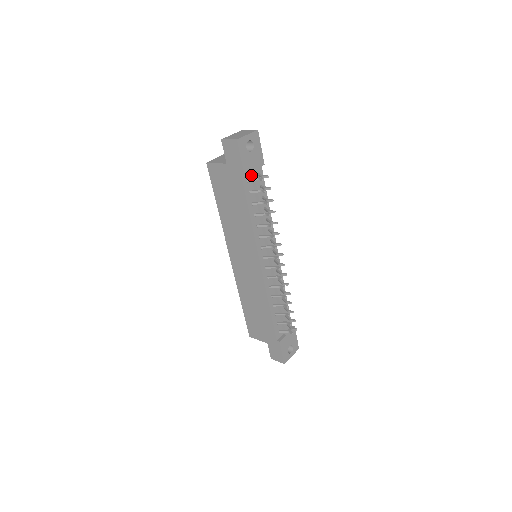
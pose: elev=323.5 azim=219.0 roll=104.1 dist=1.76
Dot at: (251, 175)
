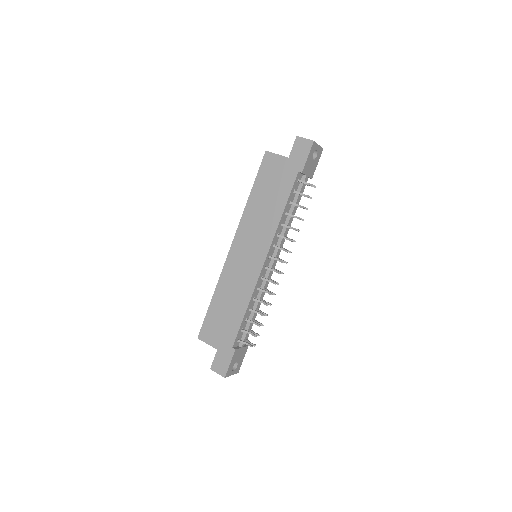
Dot at: (301, 179)
